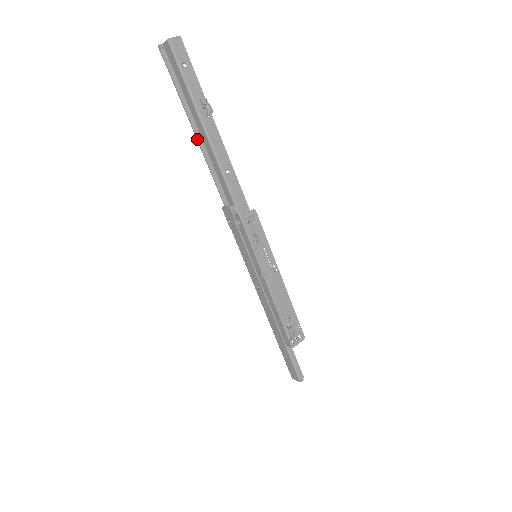
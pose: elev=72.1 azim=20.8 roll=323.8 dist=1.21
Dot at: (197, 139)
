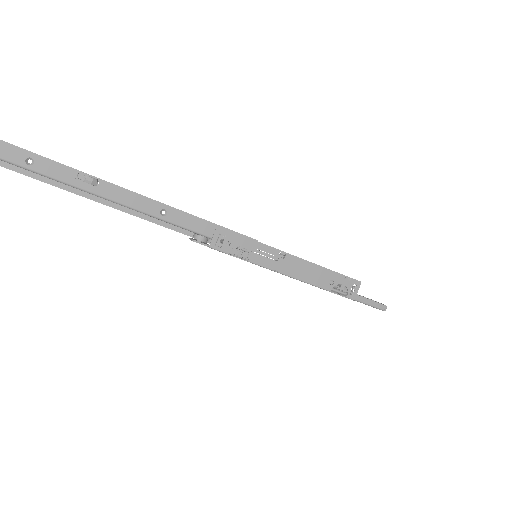
Dot at: occluded
